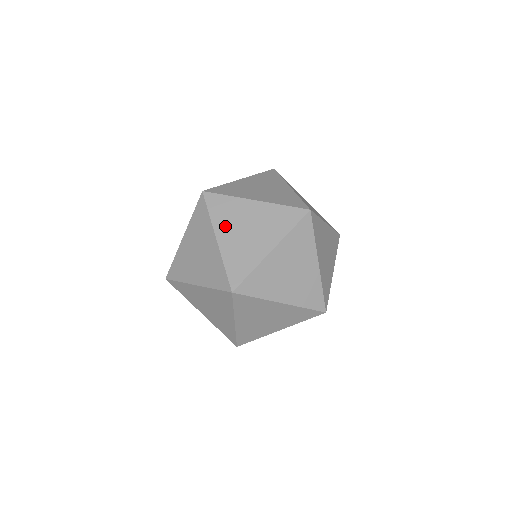
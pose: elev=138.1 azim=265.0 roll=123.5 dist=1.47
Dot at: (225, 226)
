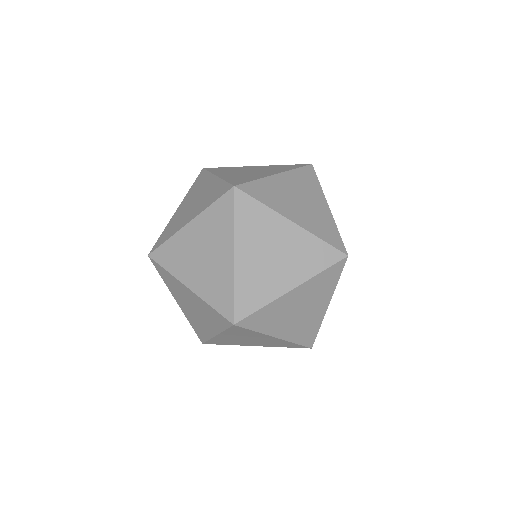
Dot at: (226, 172)
